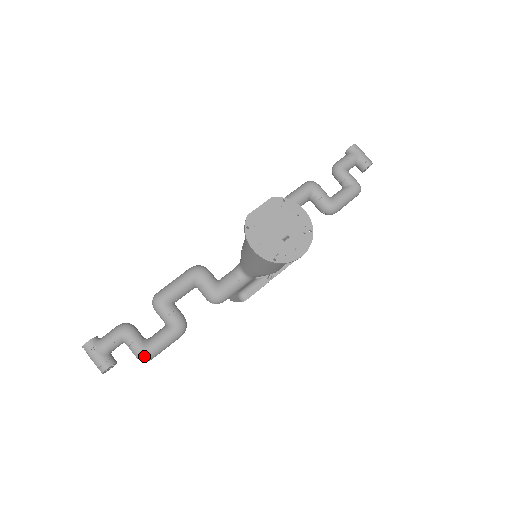
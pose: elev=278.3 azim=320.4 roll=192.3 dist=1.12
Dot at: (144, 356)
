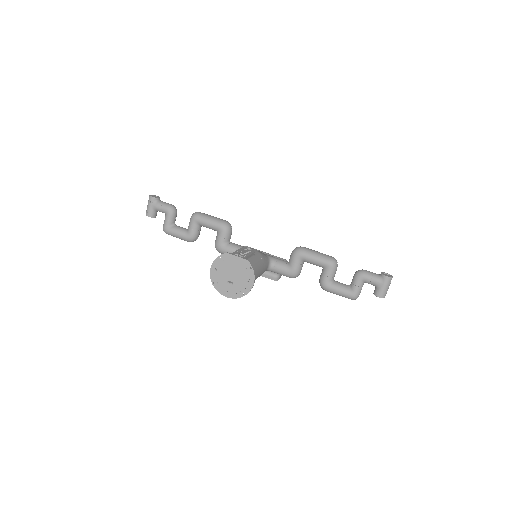
Dot at: (164, 230)
